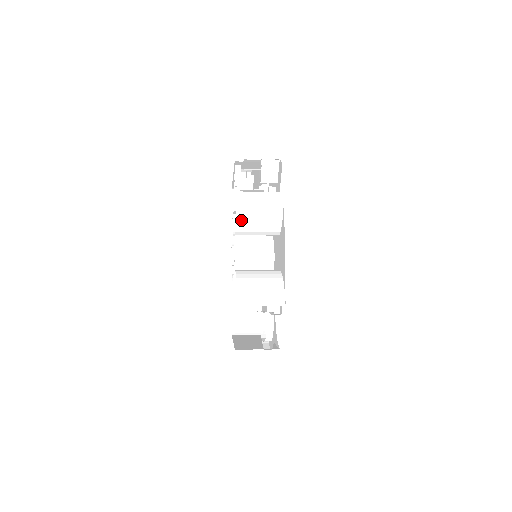
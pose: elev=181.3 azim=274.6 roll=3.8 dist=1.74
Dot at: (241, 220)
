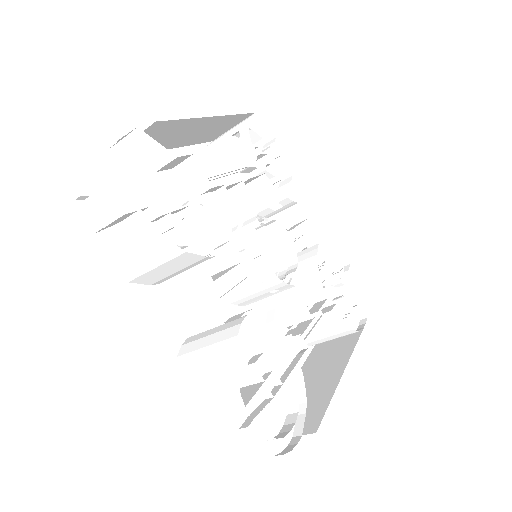
Dot at: (130, 276)
